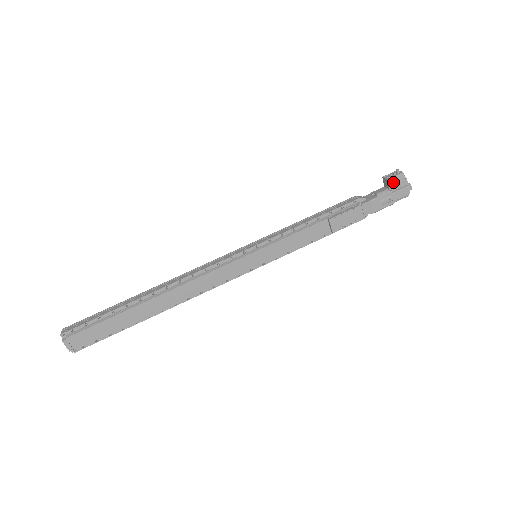
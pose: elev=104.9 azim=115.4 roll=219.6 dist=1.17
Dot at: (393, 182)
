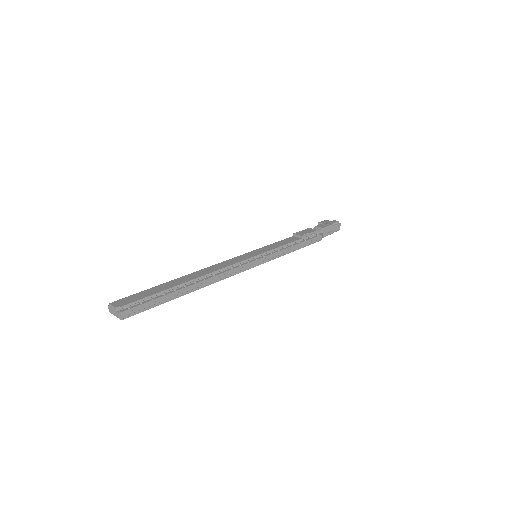
Dot at: (323, 222)
